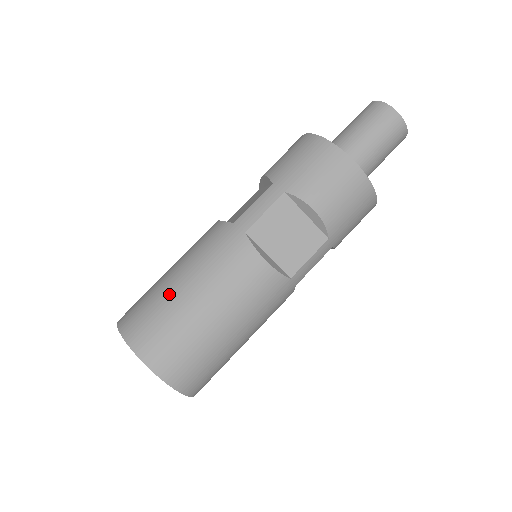
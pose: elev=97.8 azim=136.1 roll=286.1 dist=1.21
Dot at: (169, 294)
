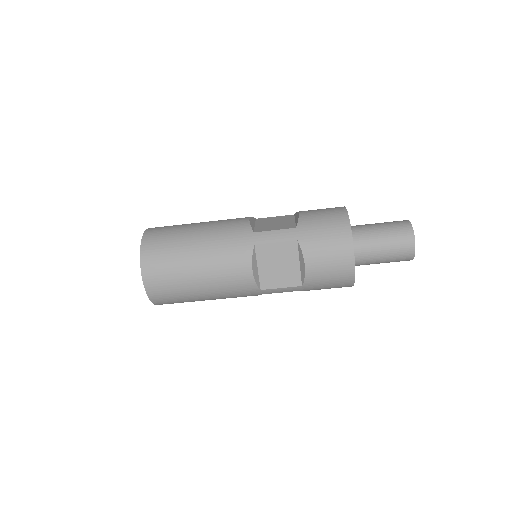
Dot at: (184, 243)
